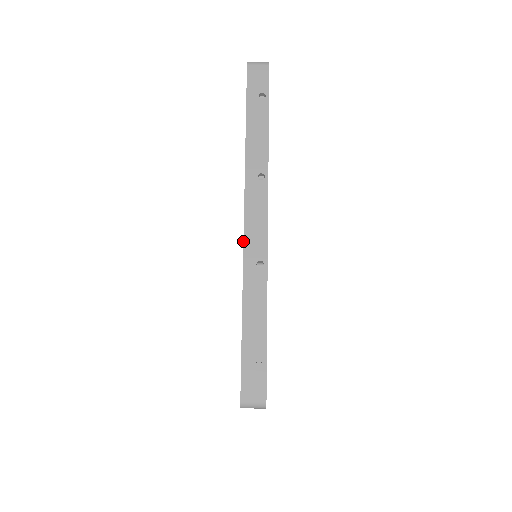
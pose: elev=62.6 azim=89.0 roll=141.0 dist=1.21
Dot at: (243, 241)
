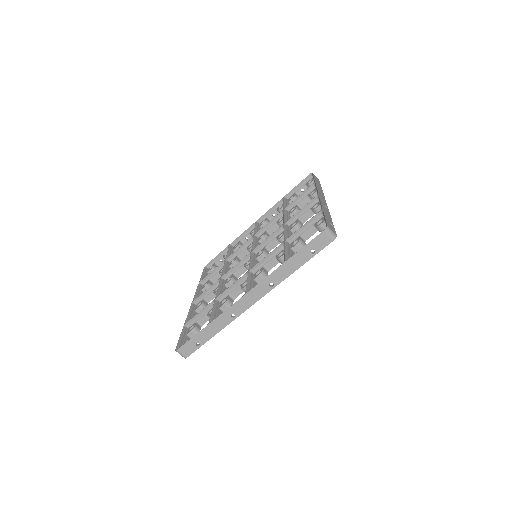
Dot at: (236, 302)
